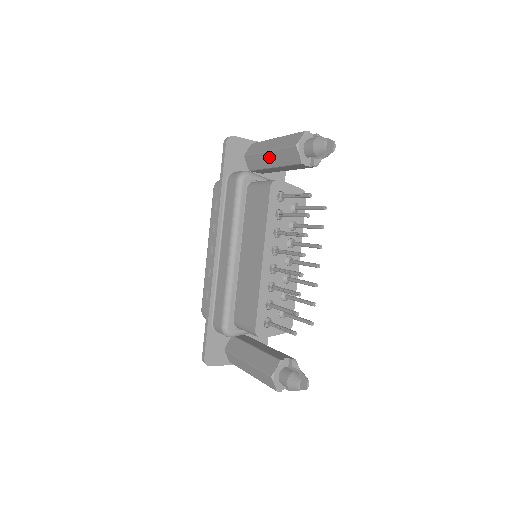
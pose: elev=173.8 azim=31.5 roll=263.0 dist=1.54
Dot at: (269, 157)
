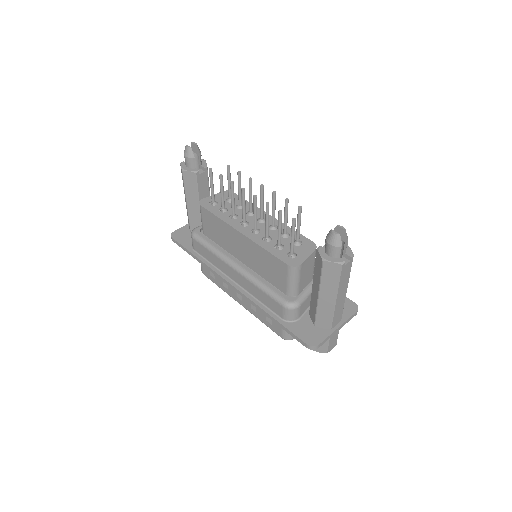
Dot at: (191, 205)
